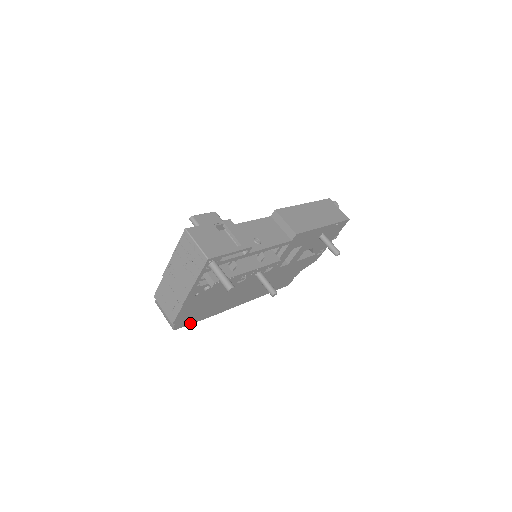
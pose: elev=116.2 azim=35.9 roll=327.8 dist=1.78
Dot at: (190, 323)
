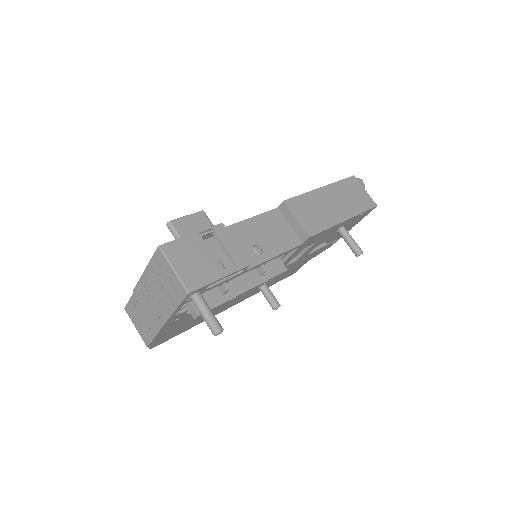
Dot at: (171, 337)
